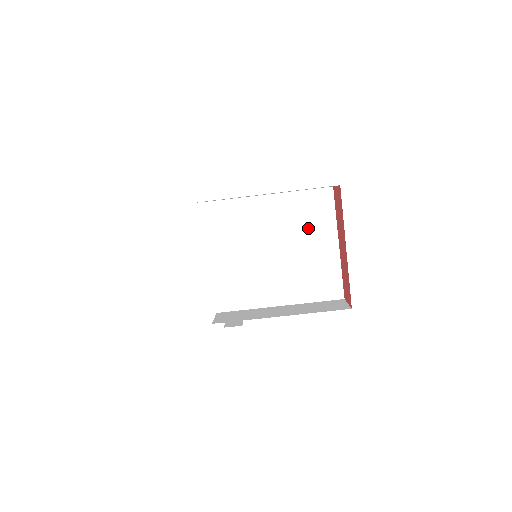
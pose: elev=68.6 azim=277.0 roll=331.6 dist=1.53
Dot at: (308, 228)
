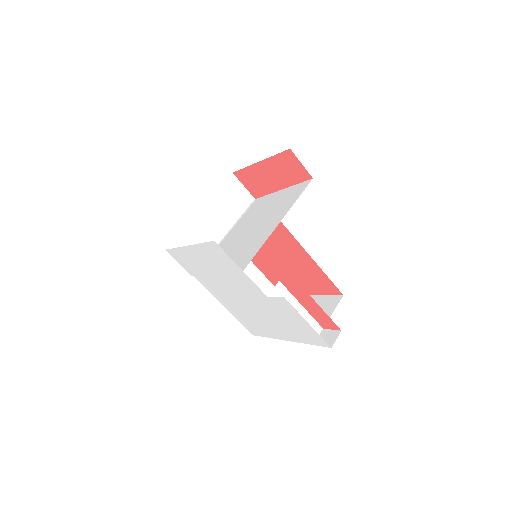
Dot at: (259, 210)
